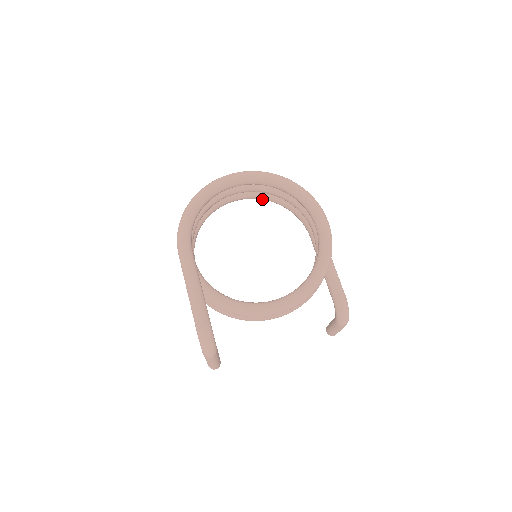
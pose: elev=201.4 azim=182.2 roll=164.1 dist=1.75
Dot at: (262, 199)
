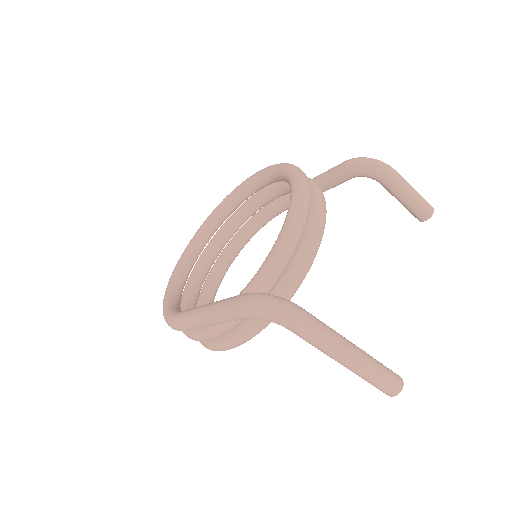
Dot at: (233, 257)
